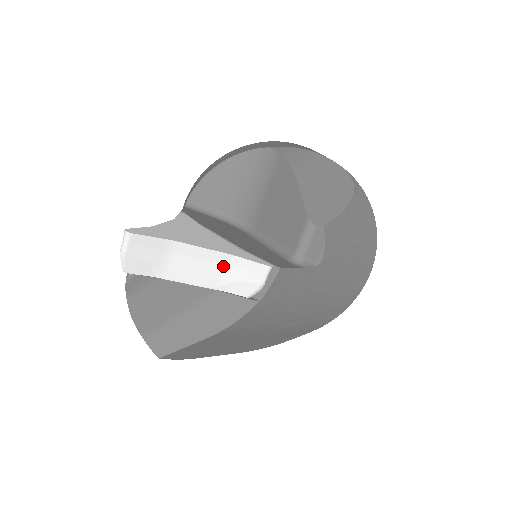
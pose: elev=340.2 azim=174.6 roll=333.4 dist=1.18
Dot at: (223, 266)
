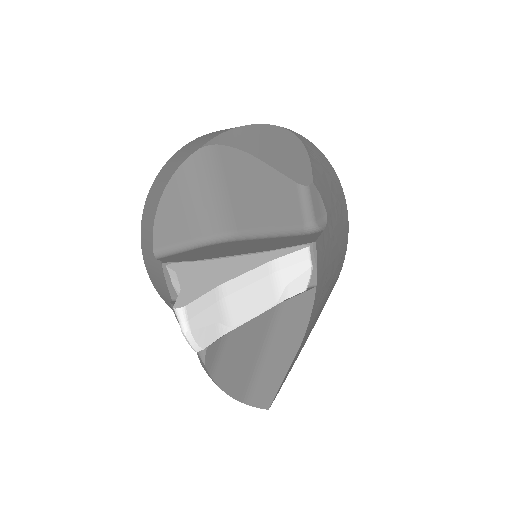
Dot at: (271, 277)
